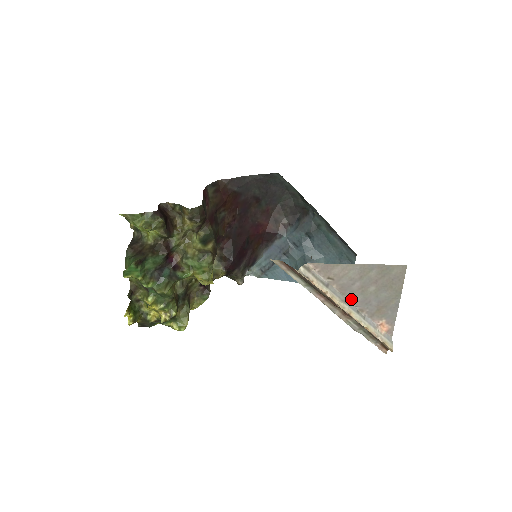
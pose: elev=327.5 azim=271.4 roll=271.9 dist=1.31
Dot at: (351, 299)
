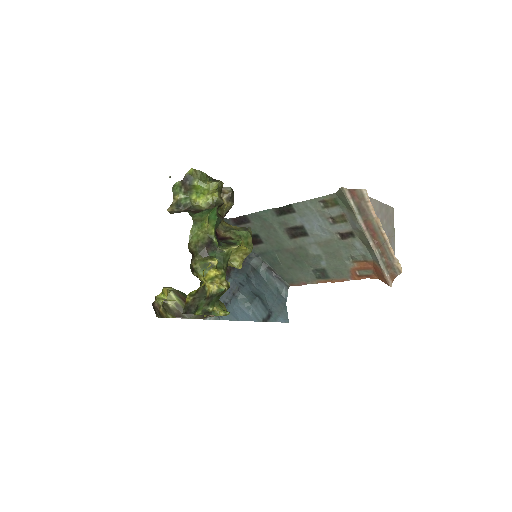
Dot at: occluded
